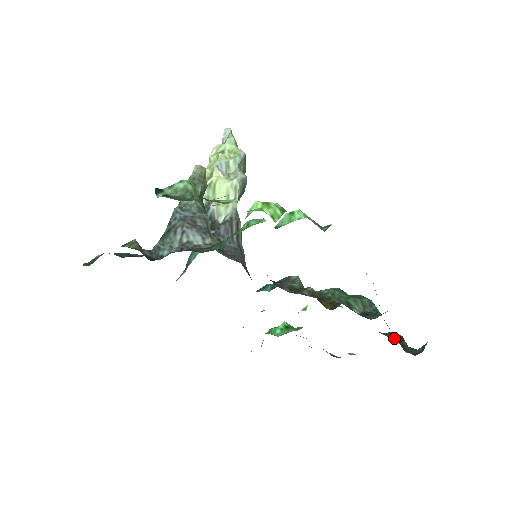
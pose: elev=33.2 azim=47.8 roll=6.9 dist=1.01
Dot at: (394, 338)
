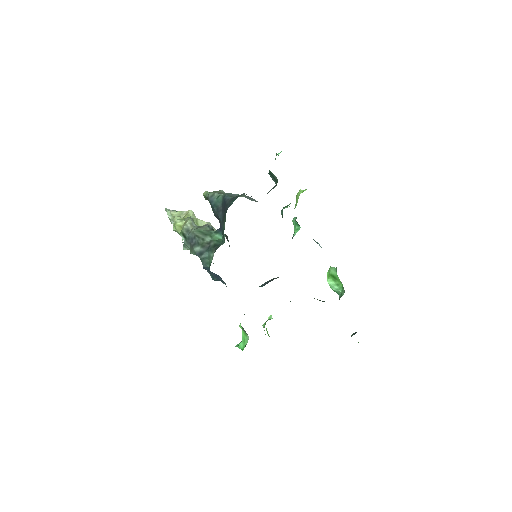
Dot at: occluded
